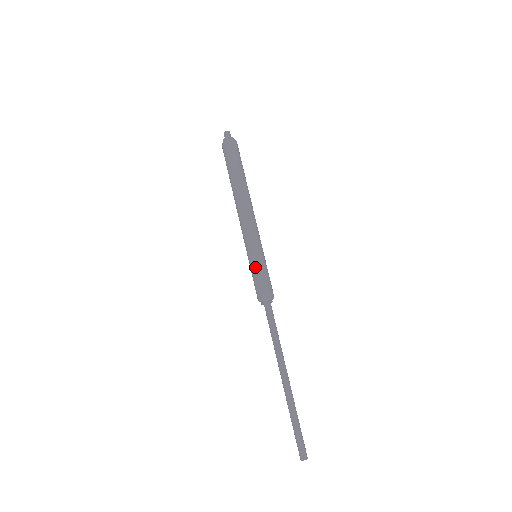
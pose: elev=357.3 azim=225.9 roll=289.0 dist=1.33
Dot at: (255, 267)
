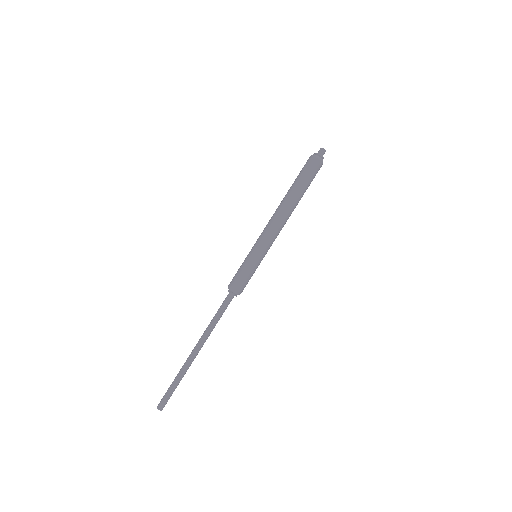
Dot at: (252, 267)
